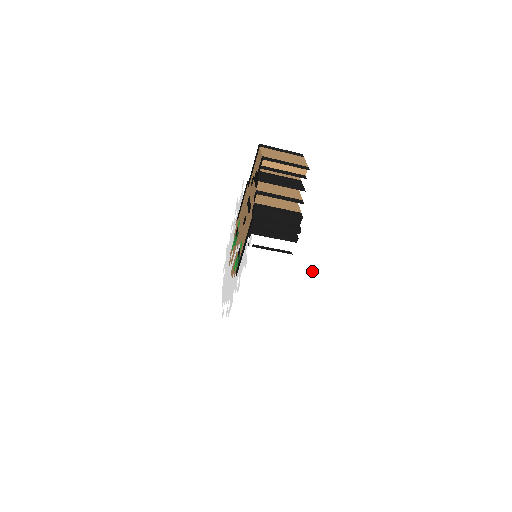
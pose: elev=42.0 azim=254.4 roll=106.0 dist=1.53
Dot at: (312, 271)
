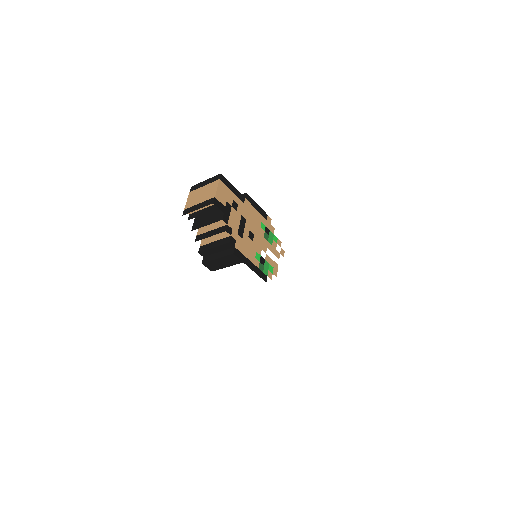
Dot at: (223, 306)
